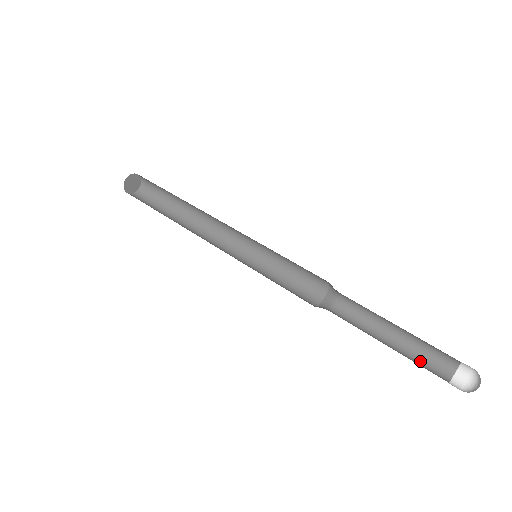
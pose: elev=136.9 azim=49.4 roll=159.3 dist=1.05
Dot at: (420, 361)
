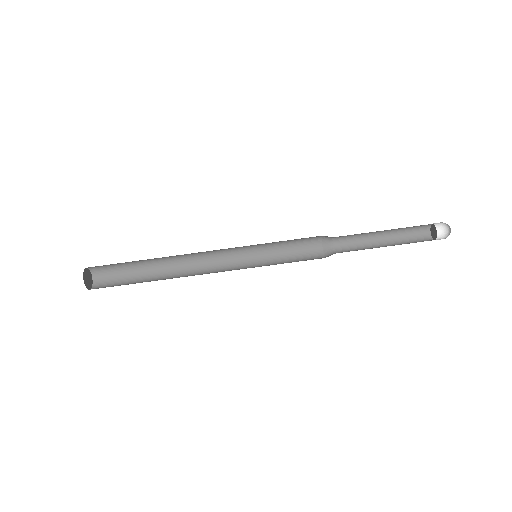
Dot at: (408, 232)
